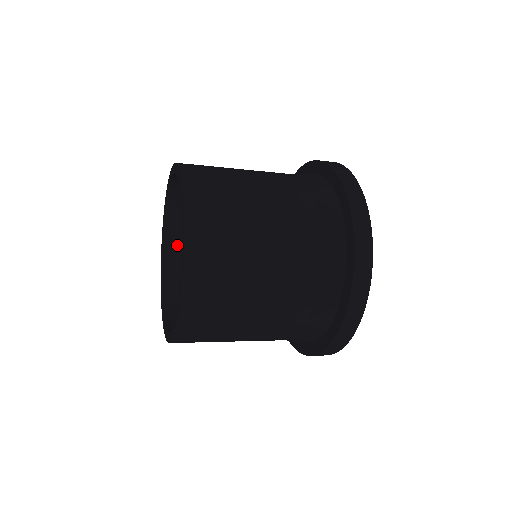
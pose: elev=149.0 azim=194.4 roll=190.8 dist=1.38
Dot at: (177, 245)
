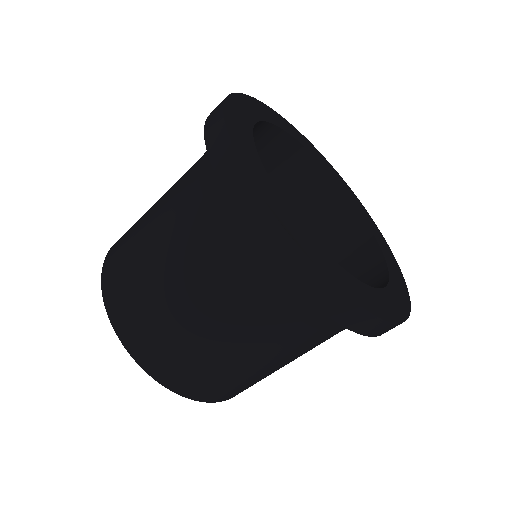
Dot at: occluded
